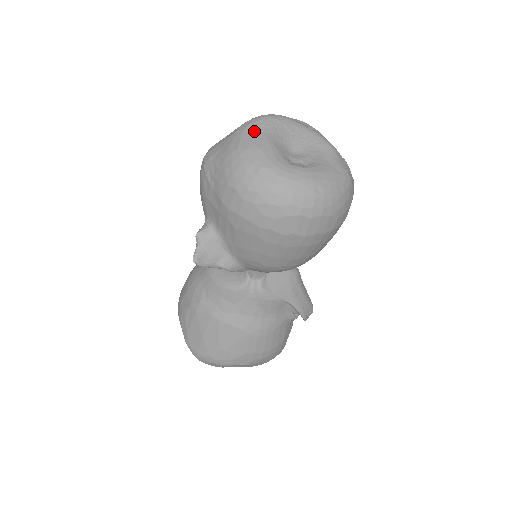
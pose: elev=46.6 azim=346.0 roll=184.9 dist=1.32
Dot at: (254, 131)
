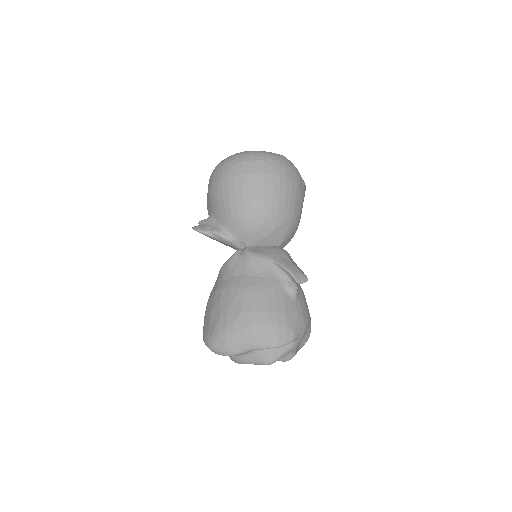
Dot at: occluded
